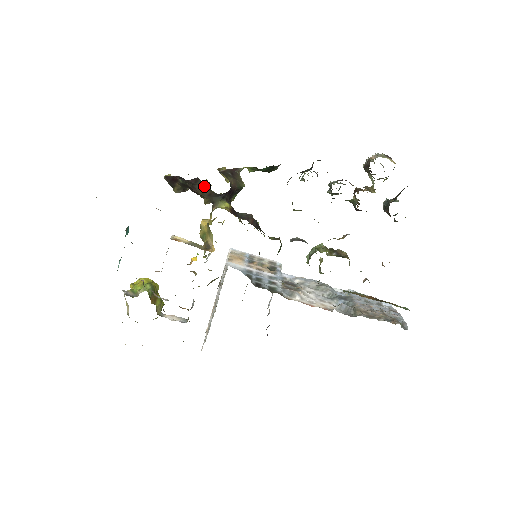
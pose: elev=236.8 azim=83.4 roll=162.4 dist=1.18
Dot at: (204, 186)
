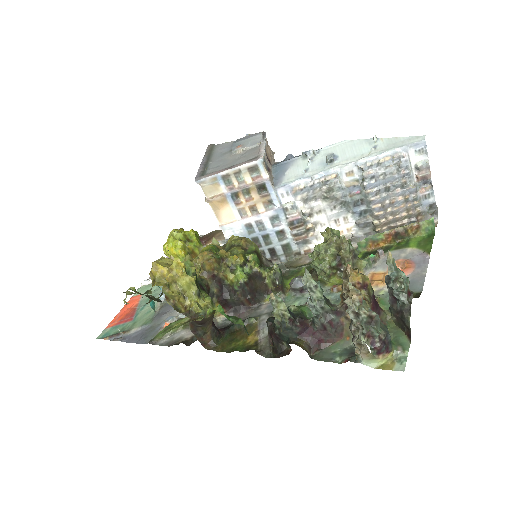
Dot at: occluded
